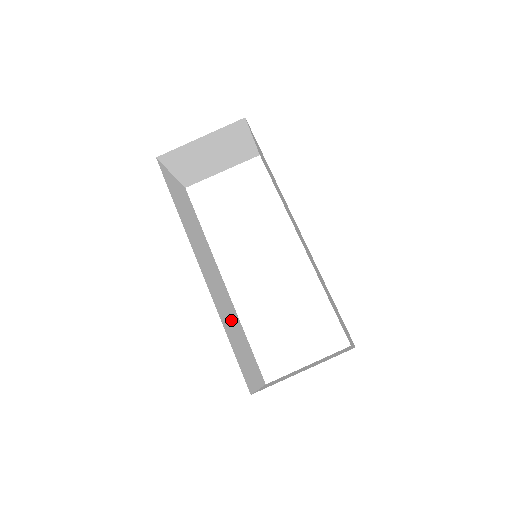
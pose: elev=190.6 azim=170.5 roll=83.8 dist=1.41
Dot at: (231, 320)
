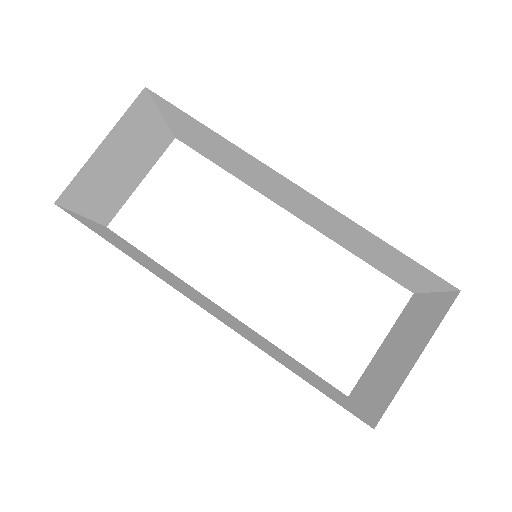
Dot at: (274, 351)
